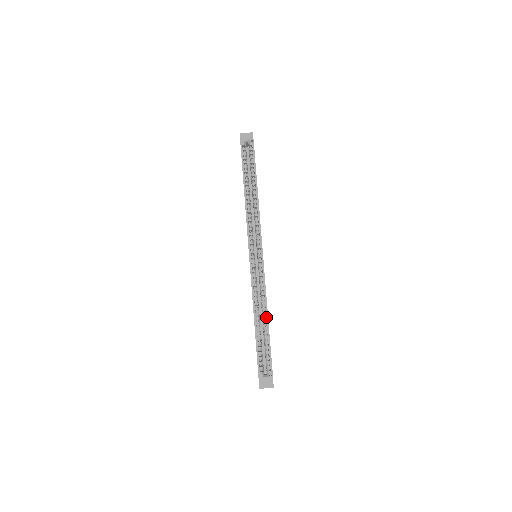
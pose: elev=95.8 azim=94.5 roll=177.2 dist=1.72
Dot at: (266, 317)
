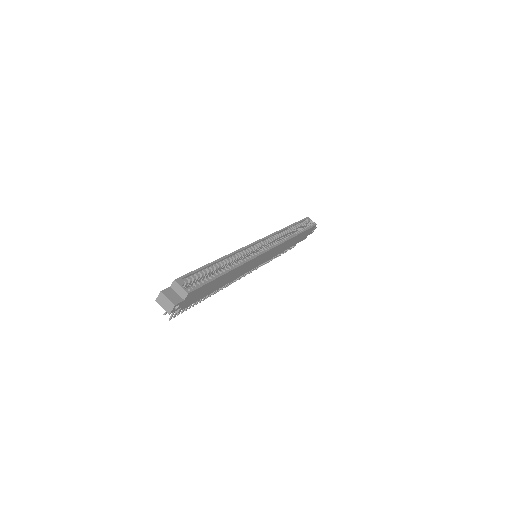
Dot at: (231, 268)
